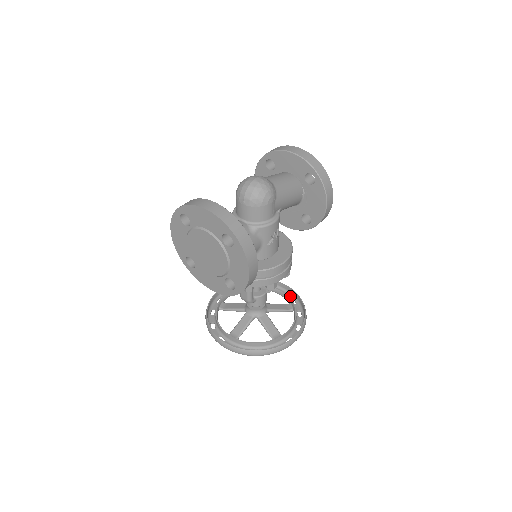
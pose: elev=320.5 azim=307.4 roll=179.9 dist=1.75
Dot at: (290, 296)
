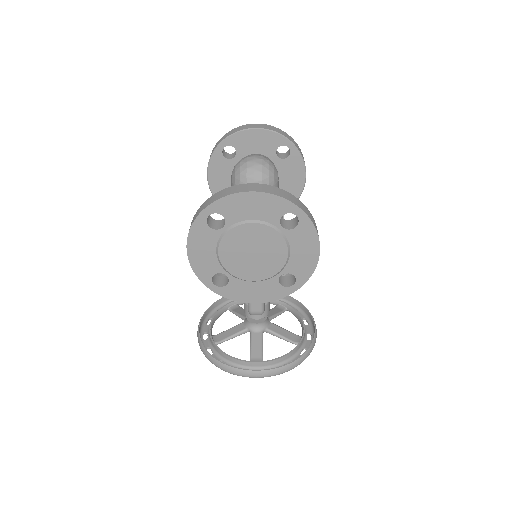
Dot at: occluded
